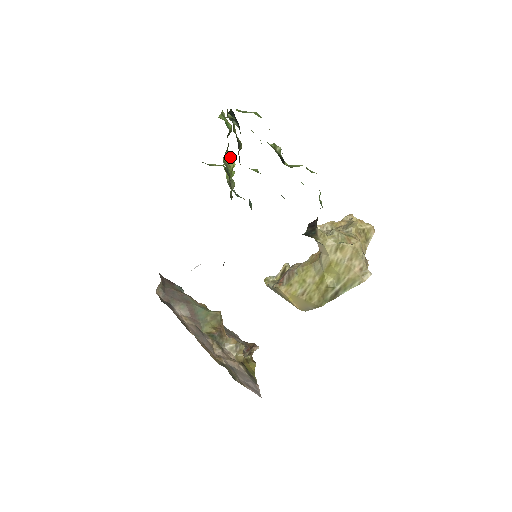
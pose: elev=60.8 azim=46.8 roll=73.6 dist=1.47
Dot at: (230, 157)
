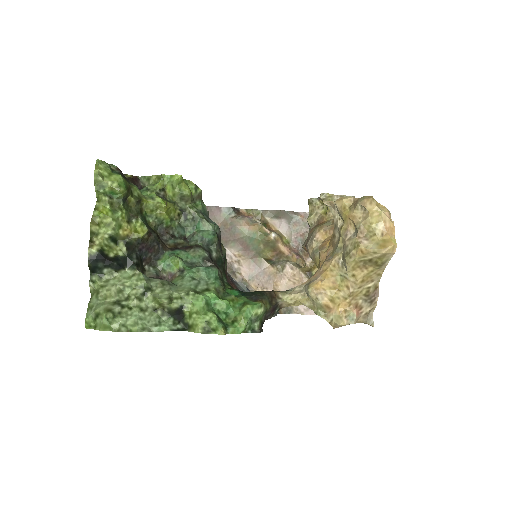
Dot at: (153, 202)
